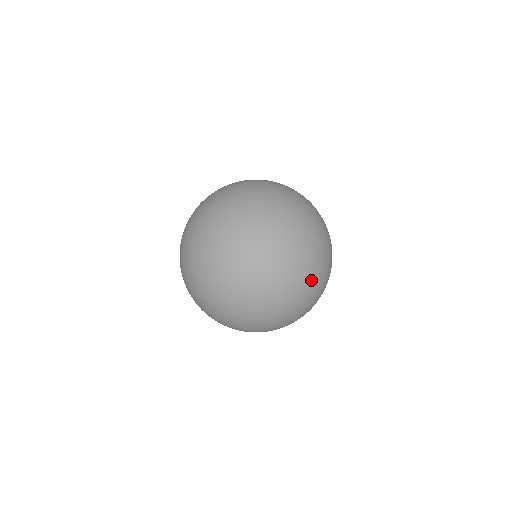
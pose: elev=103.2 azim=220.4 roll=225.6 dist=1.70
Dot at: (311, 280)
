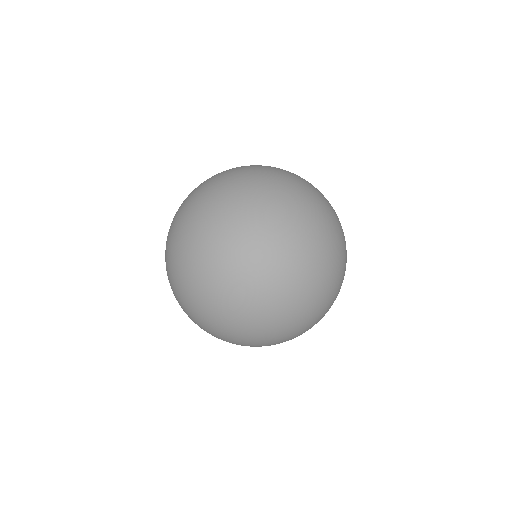
Dot at: (202, 262)
